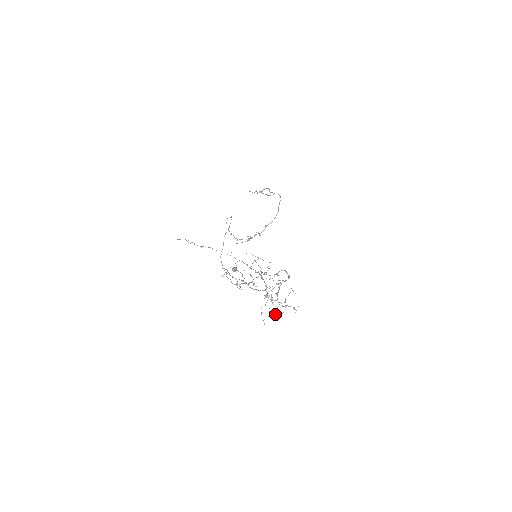
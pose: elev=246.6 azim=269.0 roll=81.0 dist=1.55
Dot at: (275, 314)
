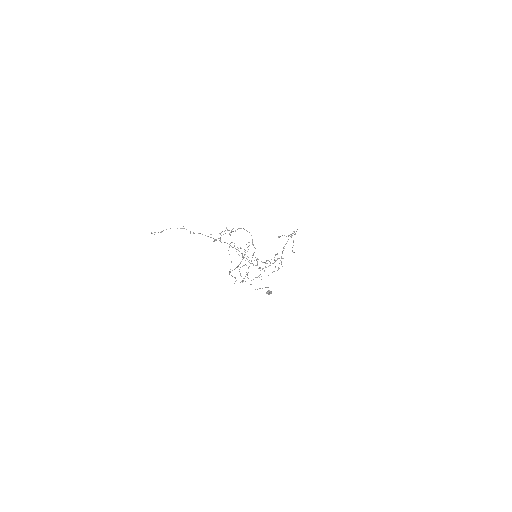
Dot at: occluded
